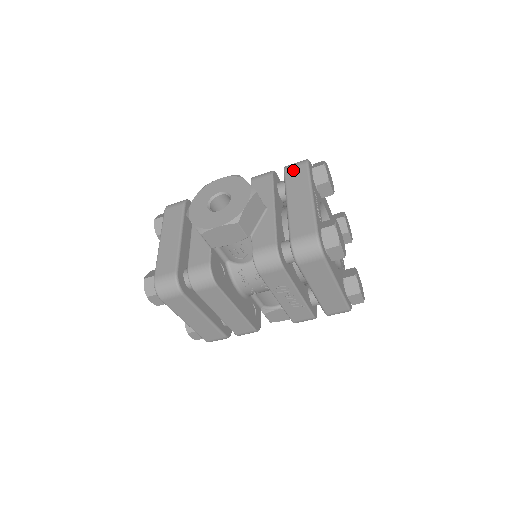
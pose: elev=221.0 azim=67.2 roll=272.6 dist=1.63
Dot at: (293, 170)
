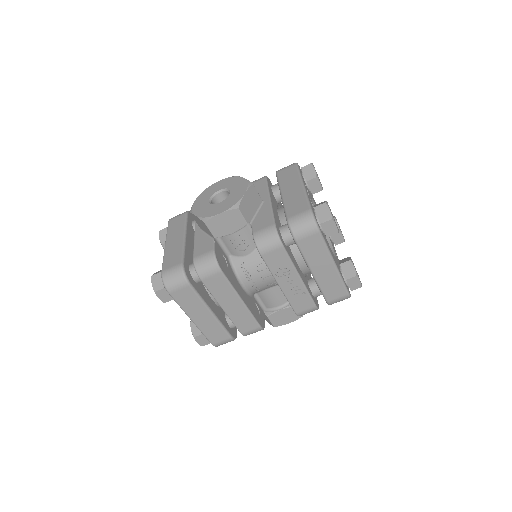
Dot at: (284, 171)
